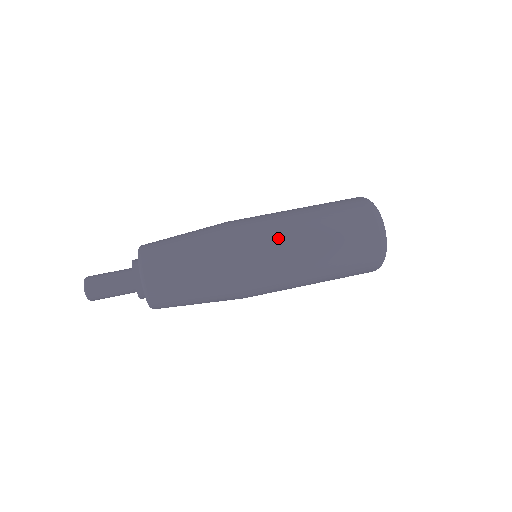
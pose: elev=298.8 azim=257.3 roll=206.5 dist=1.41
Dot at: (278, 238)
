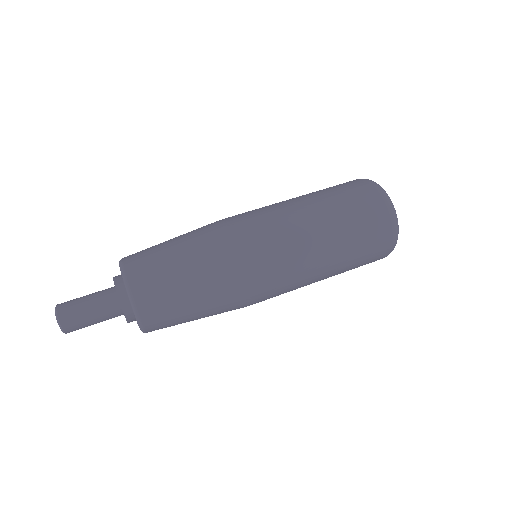
Dot at: (284, 231)
